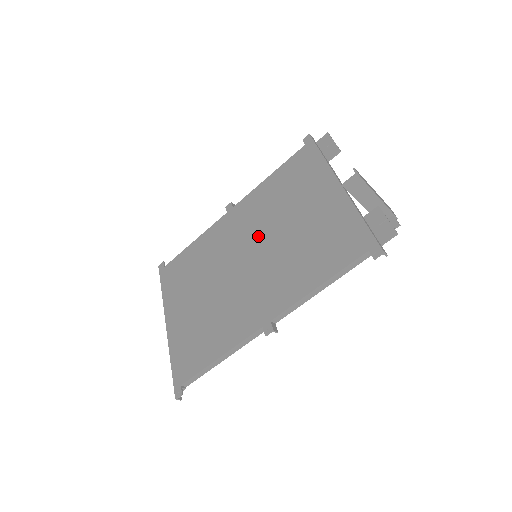
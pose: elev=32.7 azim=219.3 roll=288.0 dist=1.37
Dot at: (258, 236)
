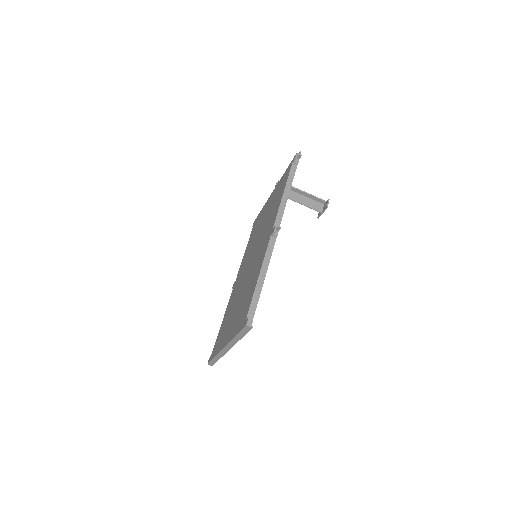
Dot at: (251, 252)
